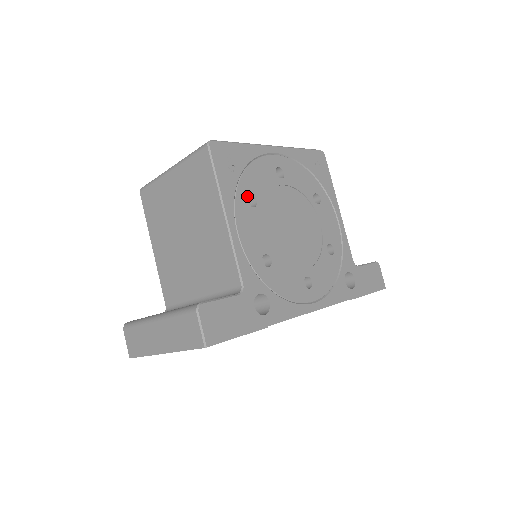
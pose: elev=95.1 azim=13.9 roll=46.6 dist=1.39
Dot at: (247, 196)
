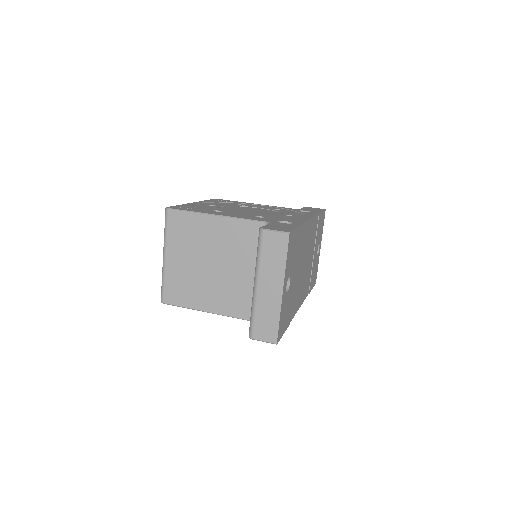
Dot at: (213, 211)
